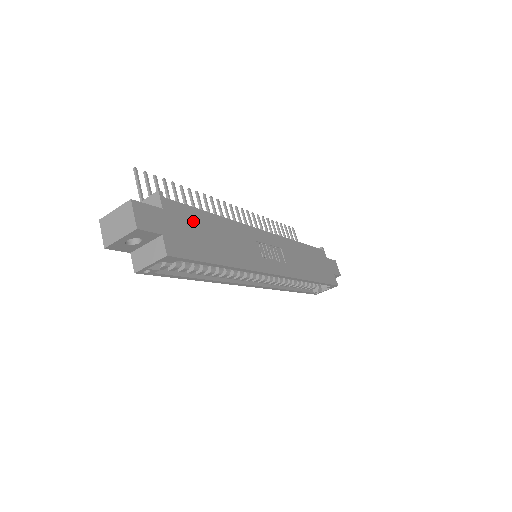
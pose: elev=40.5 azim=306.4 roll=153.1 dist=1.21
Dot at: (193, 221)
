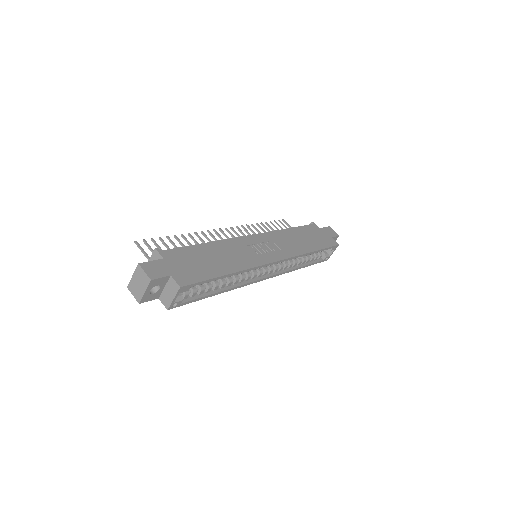
Dot at: (190, 256)
